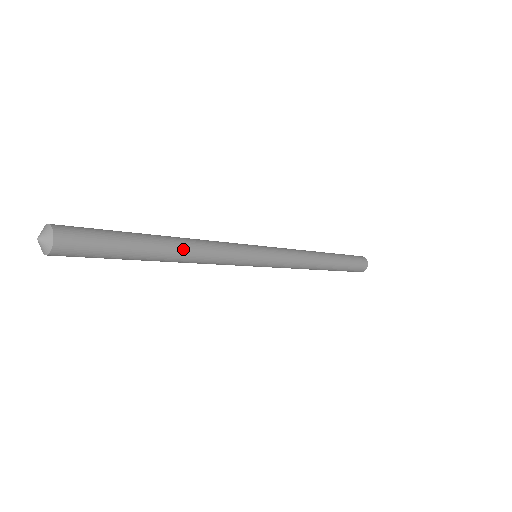
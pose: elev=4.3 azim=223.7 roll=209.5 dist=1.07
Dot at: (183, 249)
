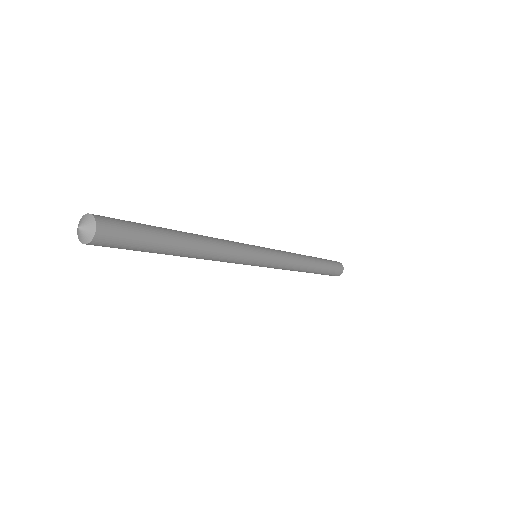
Dot at: (201, 248)
